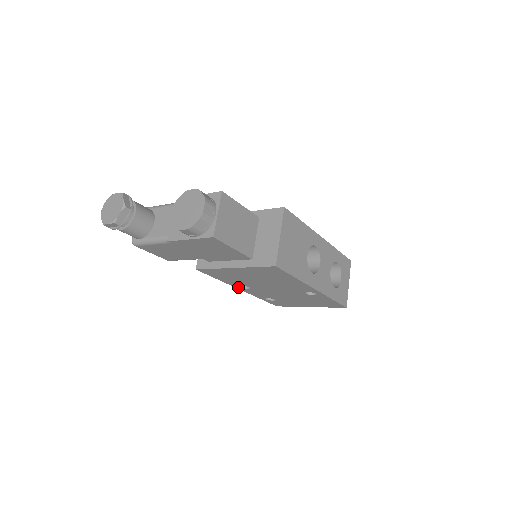
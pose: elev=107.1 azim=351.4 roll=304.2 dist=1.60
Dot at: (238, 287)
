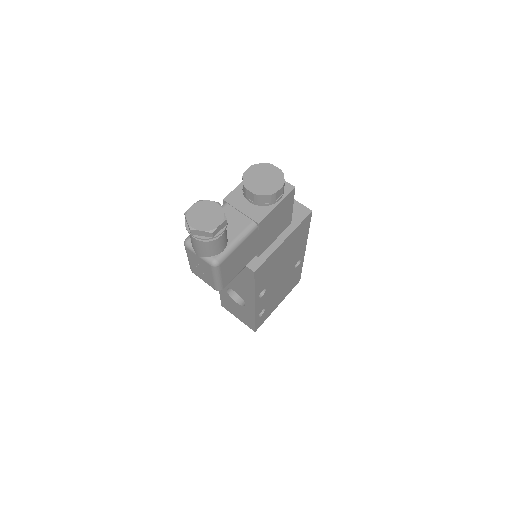
Dot at: (257, 299)
